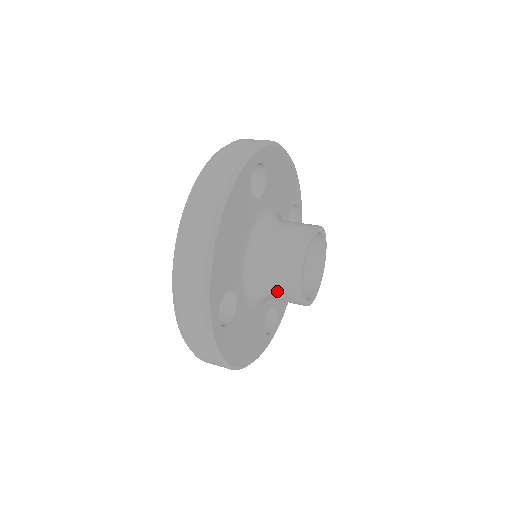
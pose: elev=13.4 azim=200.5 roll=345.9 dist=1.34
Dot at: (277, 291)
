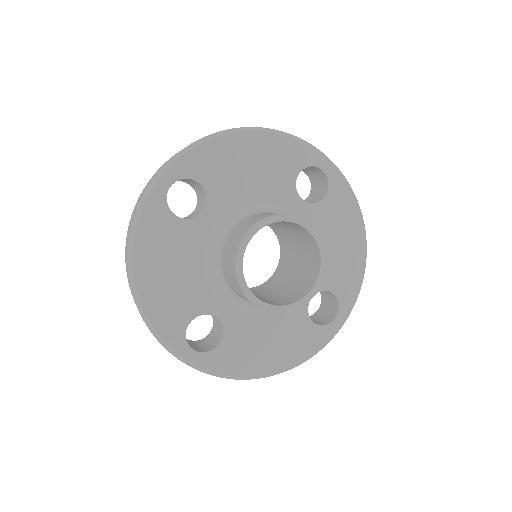
Dot at: occluded
